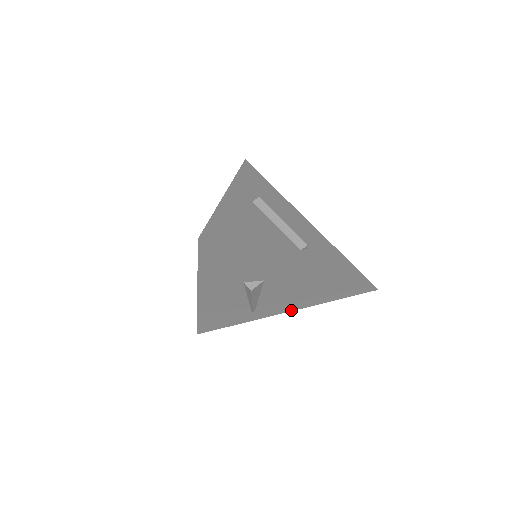
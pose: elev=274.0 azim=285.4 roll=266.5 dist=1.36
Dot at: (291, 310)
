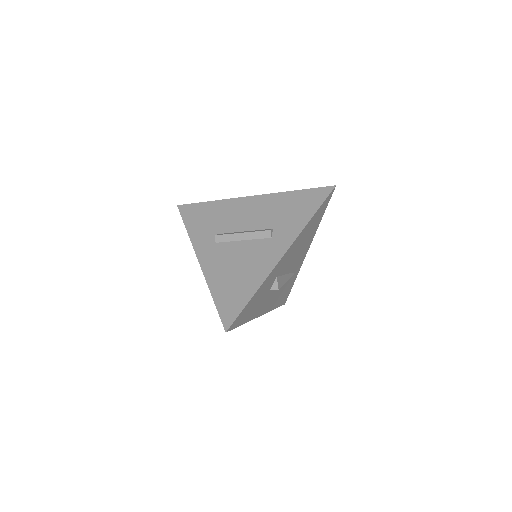
Dot at: (309, 246)
